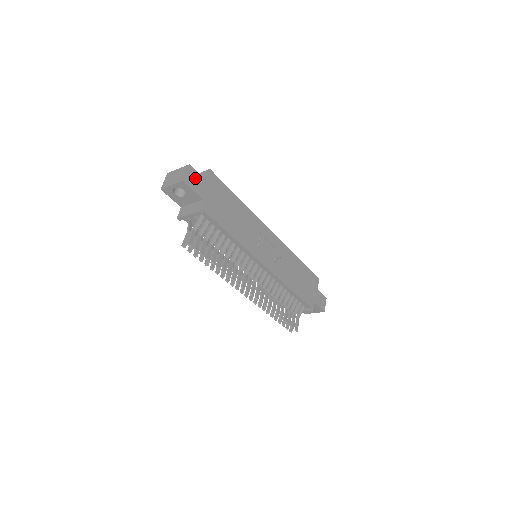
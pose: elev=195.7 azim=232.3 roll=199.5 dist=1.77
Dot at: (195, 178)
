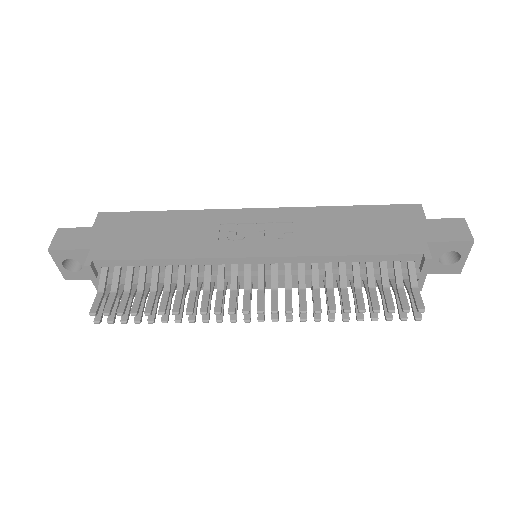
Dot at: (71, 236)
